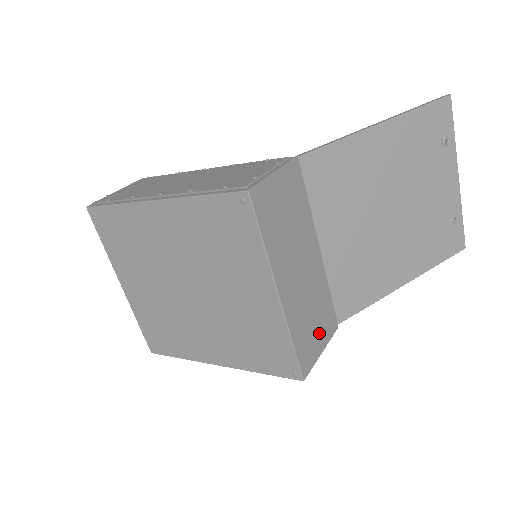
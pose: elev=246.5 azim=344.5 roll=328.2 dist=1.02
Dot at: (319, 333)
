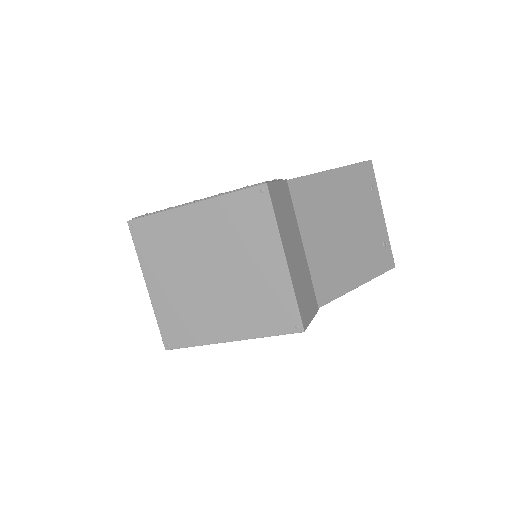
Dot at: (309, 304)
